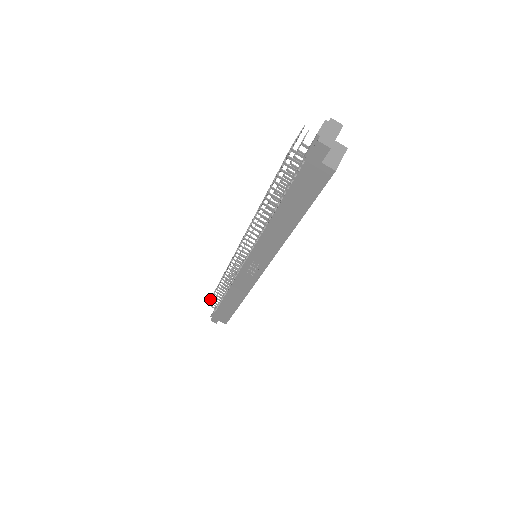
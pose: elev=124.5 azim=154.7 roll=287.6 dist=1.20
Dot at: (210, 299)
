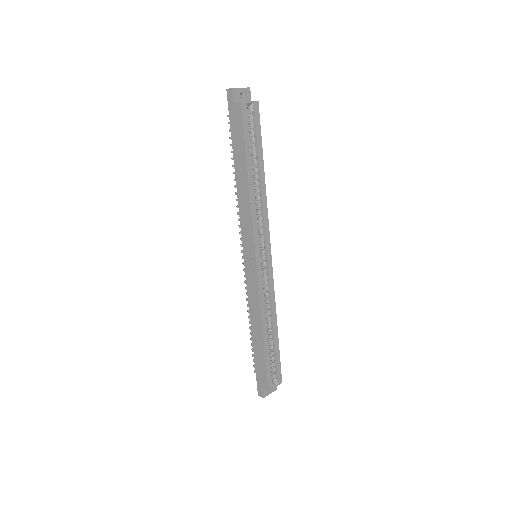
Dot at: occluded
